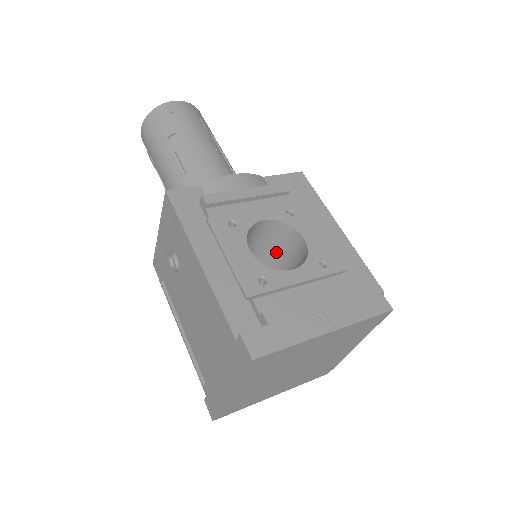
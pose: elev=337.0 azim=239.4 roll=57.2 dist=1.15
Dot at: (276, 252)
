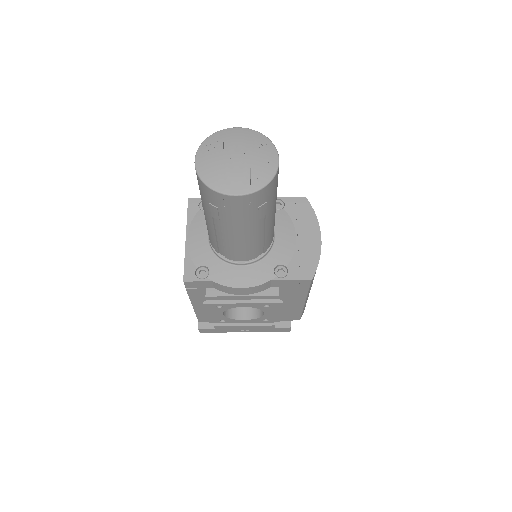
Dot at: occluded
